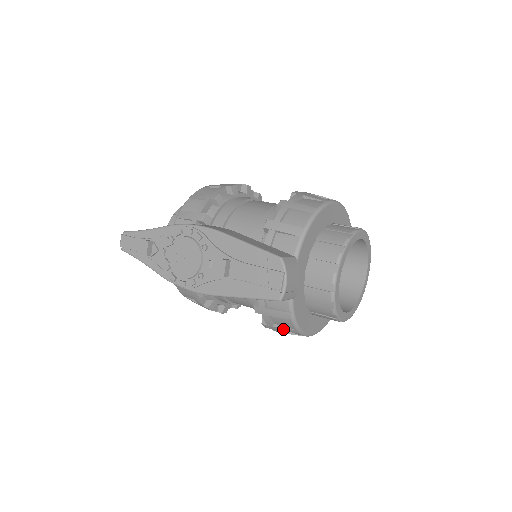
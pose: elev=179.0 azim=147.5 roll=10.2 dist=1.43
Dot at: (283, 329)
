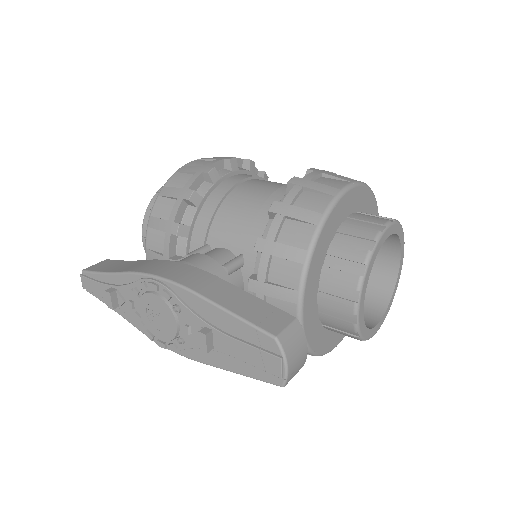
Dot at: occluded
